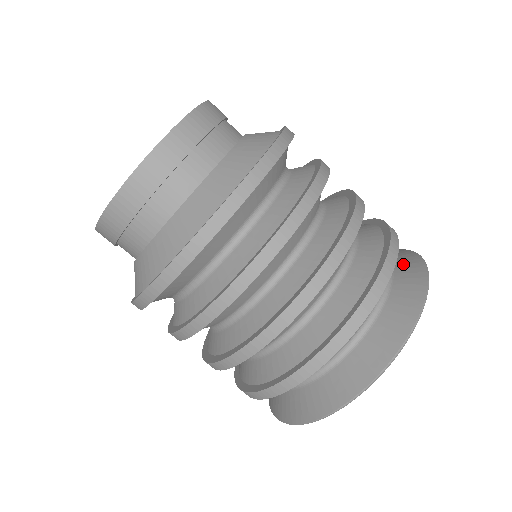
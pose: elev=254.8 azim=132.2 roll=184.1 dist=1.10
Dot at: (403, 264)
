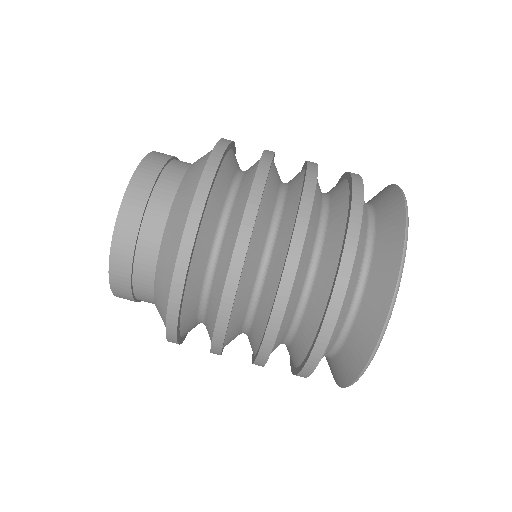
Dot at: (373, 197)
